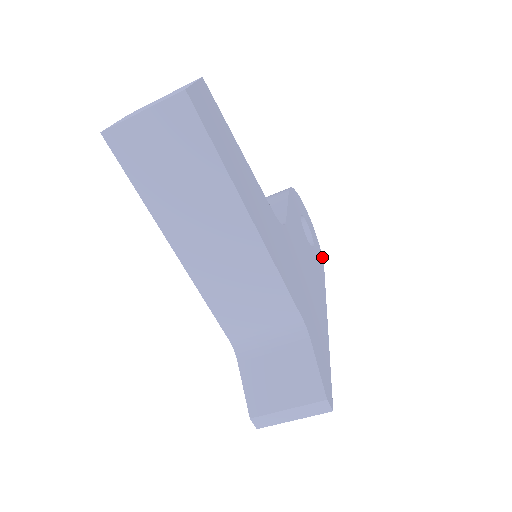
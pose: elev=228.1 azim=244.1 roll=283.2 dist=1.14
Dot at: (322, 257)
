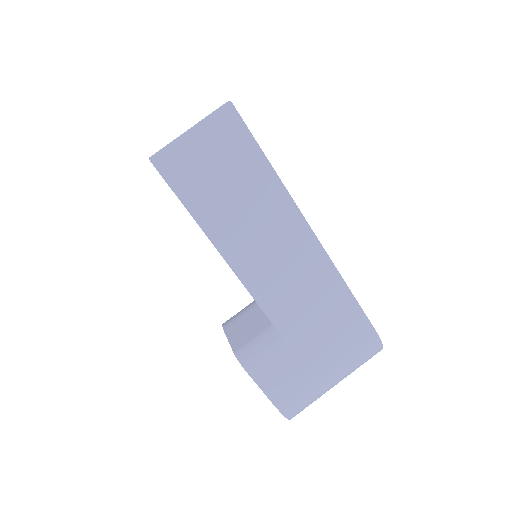
Dot at: (380, 340)
